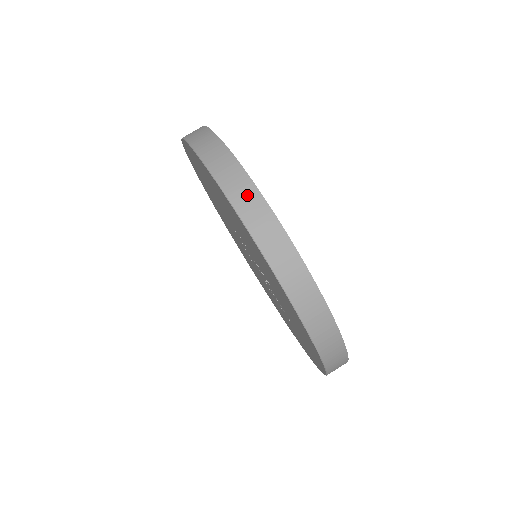
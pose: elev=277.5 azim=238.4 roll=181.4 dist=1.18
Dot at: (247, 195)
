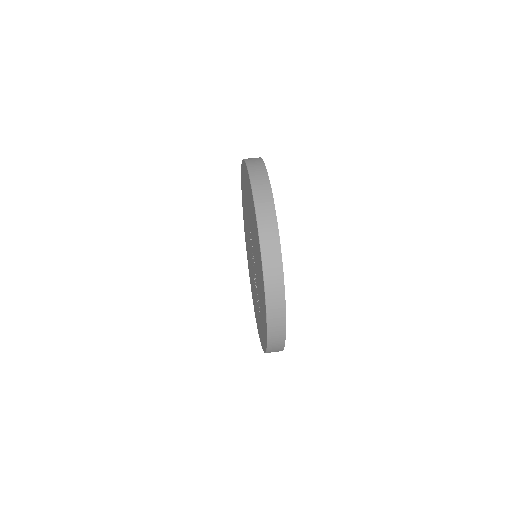
Dot at: (265, 195)
